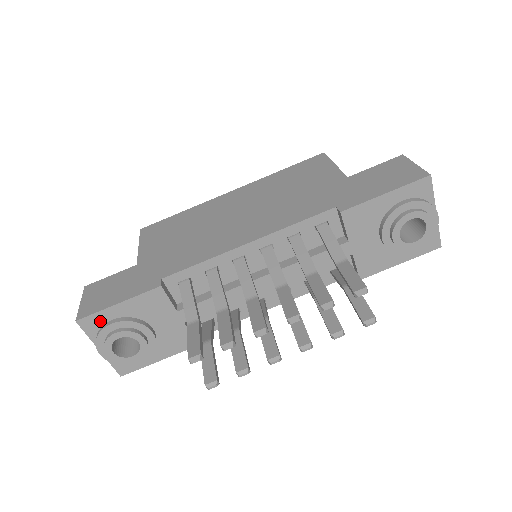
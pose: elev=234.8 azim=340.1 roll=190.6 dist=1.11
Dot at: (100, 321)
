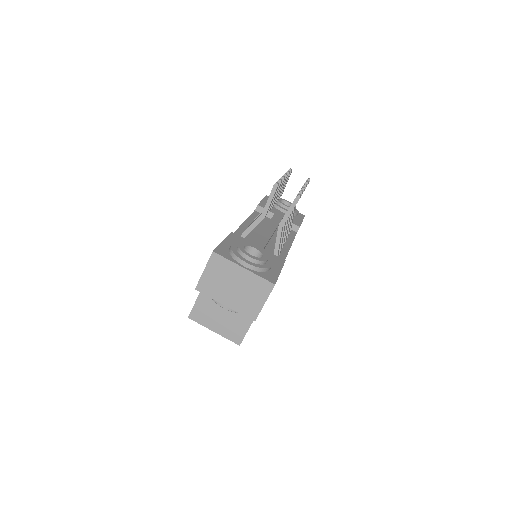
Dot at: (225, 251)
